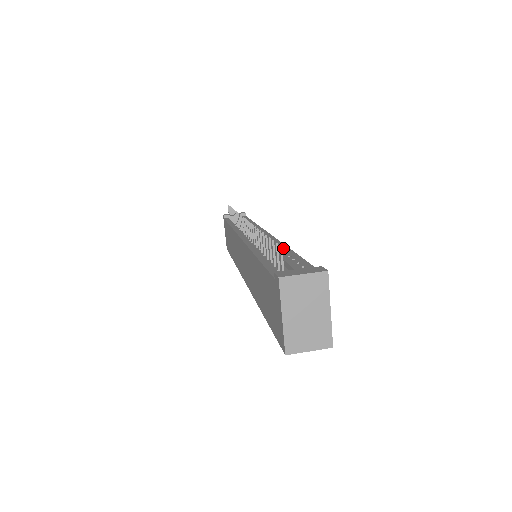
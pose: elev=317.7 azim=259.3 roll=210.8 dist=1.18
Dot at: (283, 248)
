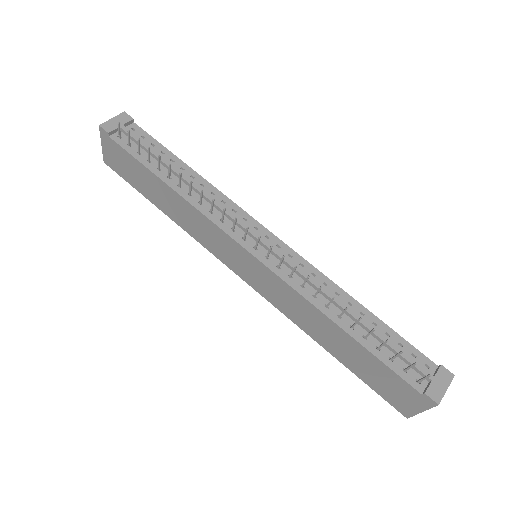
Dot at: (345, 297)
